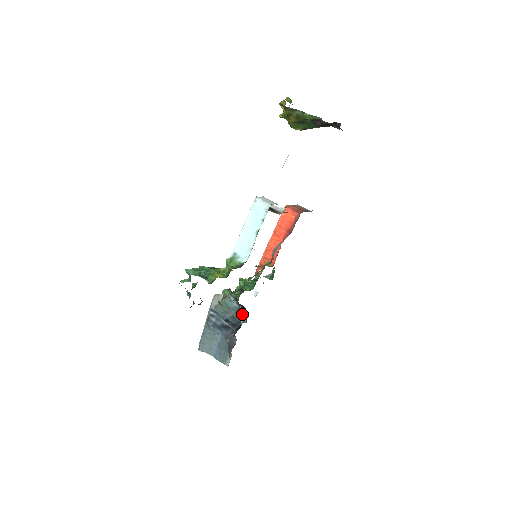
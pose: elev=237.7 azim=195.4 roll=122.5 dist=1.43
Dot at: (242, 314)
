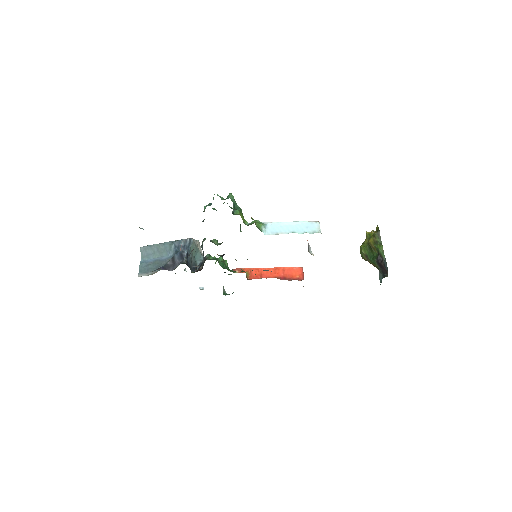
Dot at: (195, 269)
